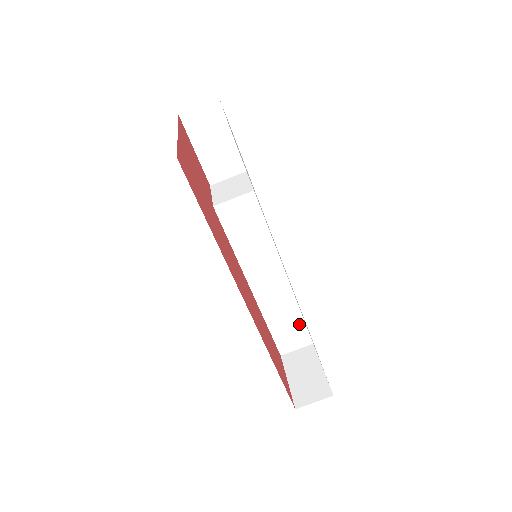
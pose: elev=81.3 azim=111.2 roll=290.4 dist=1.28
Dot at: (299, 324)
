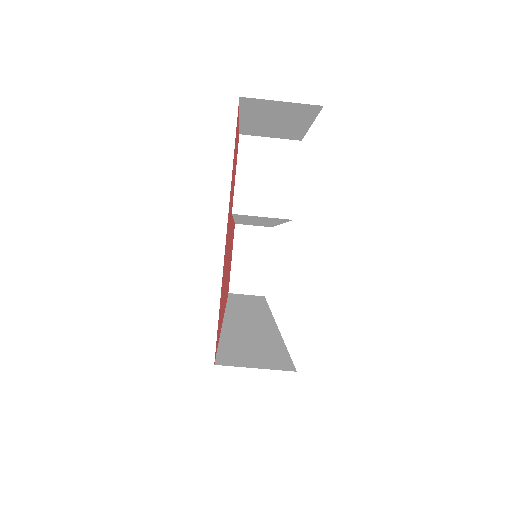
Dot at: occluded
